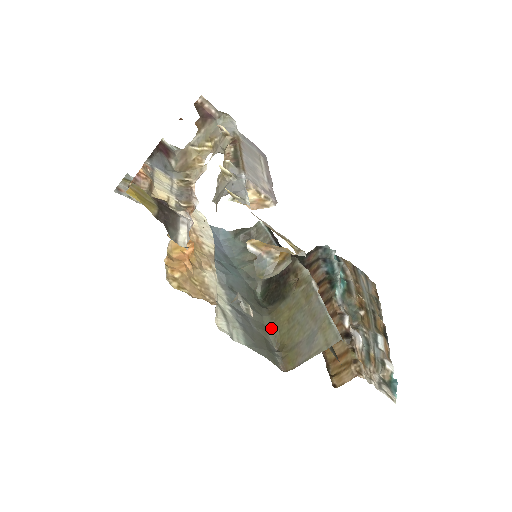
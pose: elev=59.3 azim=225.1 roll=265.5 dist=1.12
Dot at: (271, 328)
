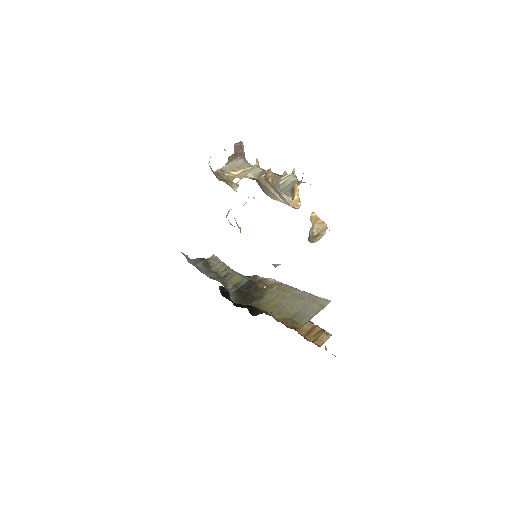
Dot at: (267, 311)
